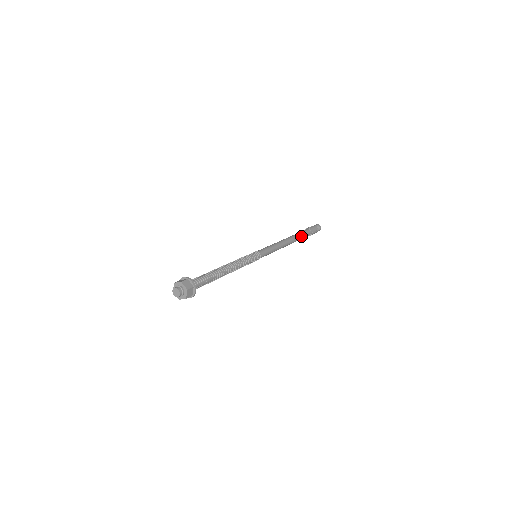
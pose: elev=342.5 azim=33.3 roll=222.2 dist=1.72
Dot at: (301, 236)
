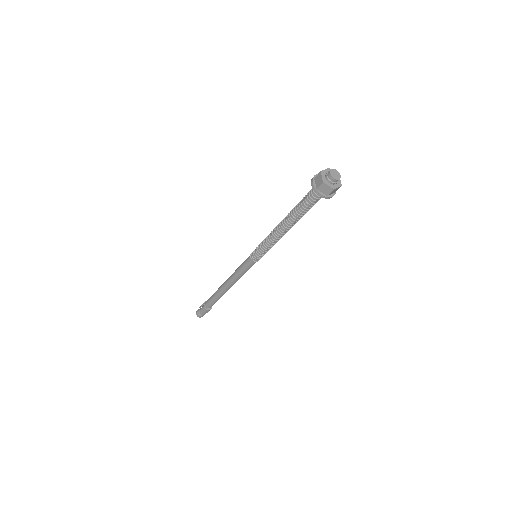
Dot at: occluded
